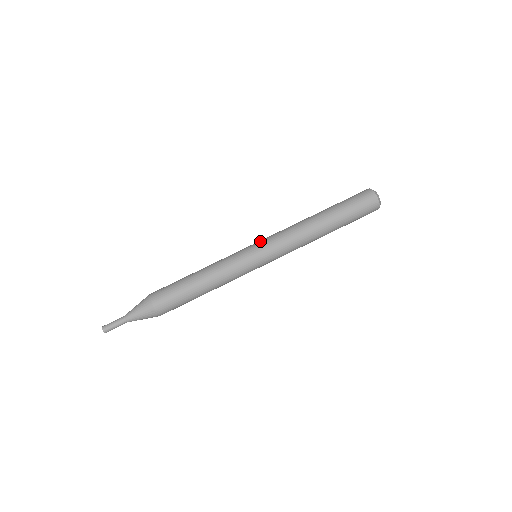
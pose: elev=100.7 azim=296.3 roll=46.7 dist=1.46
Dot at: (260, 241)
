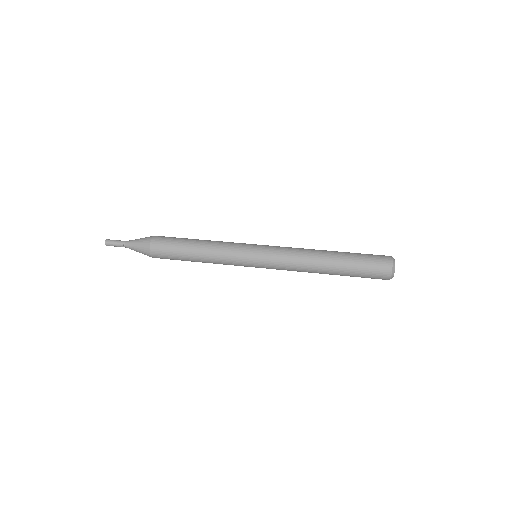
Dot at: occluded
